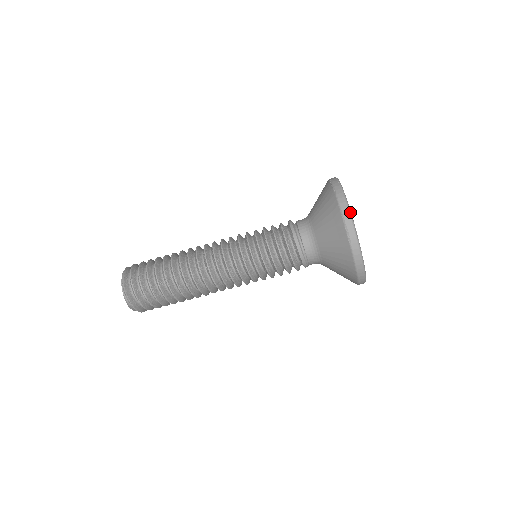
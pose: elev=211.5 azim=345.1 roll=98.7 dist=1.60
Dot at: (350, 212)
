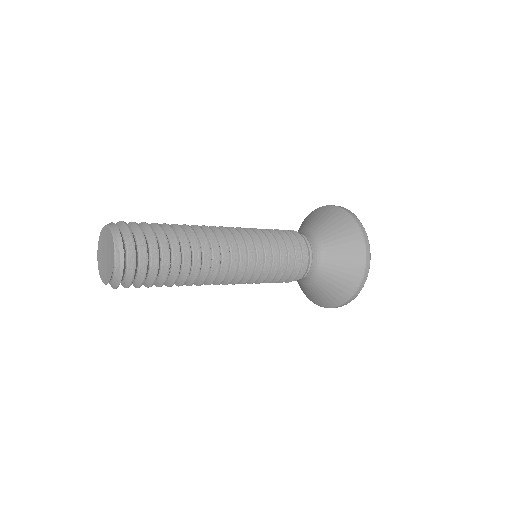
Dot at: occluded
